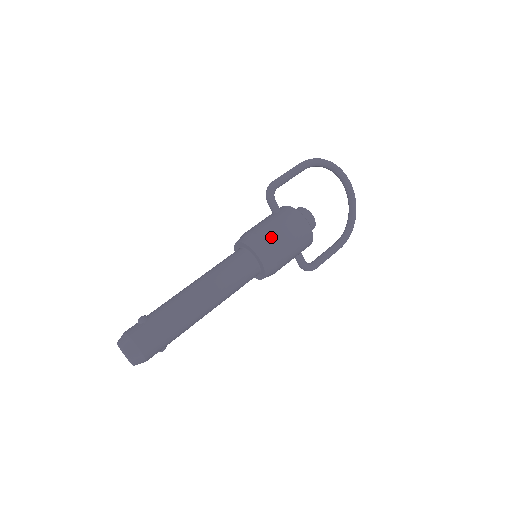
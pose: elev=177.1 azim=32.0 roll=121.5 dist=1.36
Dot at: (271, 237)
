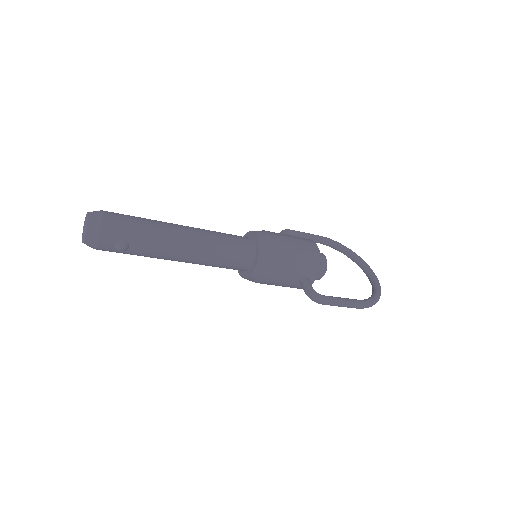
Dot at: (273, 232)
